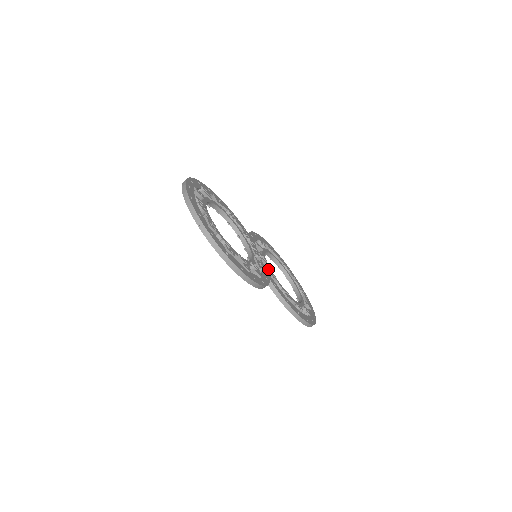
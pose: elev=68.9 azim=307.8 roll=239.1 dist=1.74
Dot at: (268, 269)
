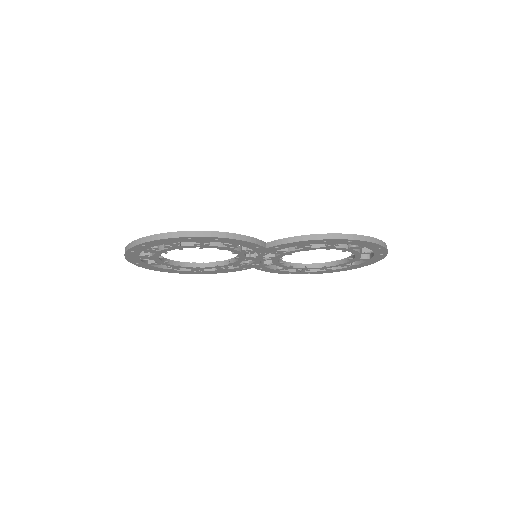
Dot at: occluded
